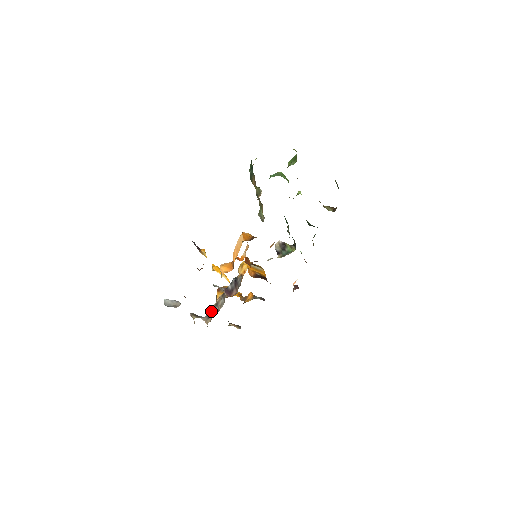
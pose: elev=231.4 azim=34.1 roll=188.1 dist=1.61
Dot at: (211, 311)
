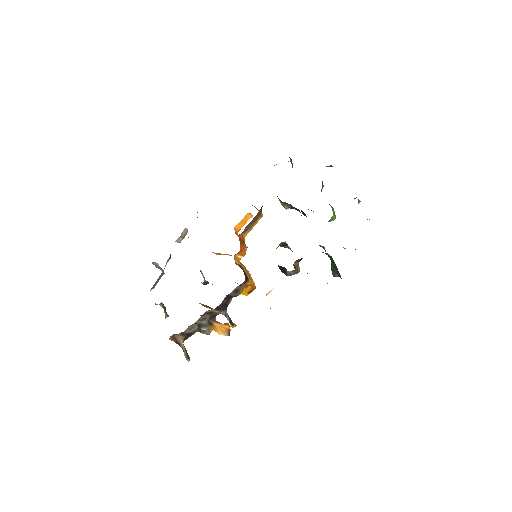
Dot at: occluded
